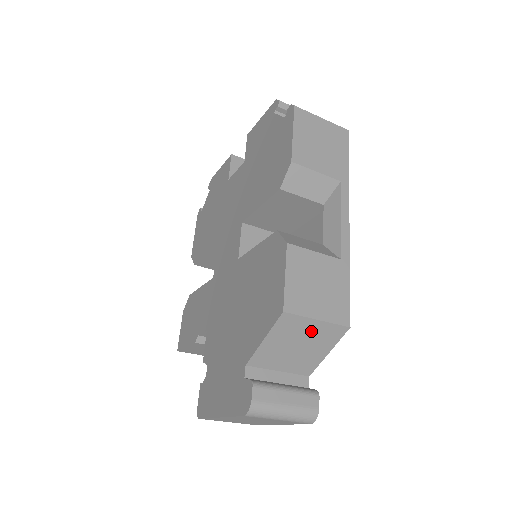
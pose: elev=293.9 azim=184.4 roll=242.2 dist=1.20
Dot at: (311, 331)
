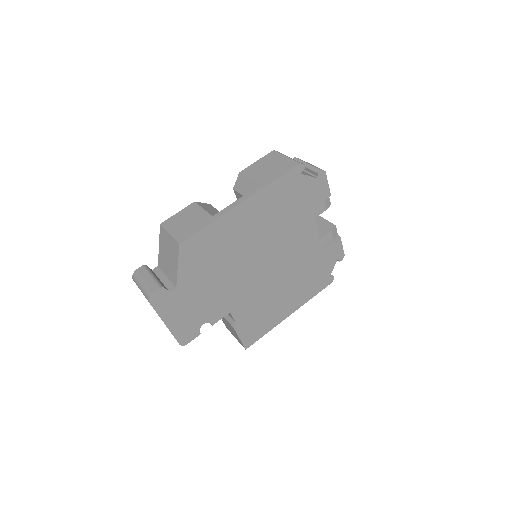
Dot at: (169, 243)
